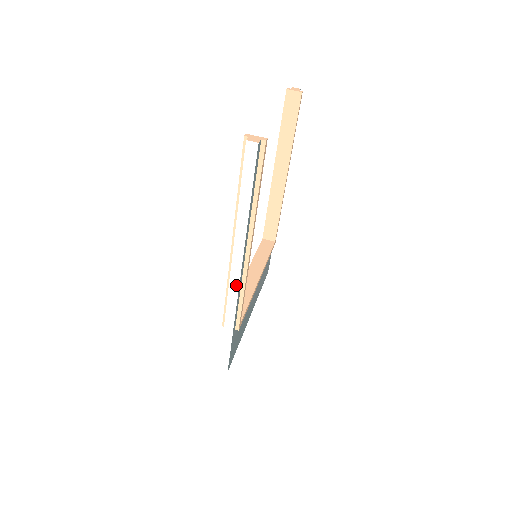
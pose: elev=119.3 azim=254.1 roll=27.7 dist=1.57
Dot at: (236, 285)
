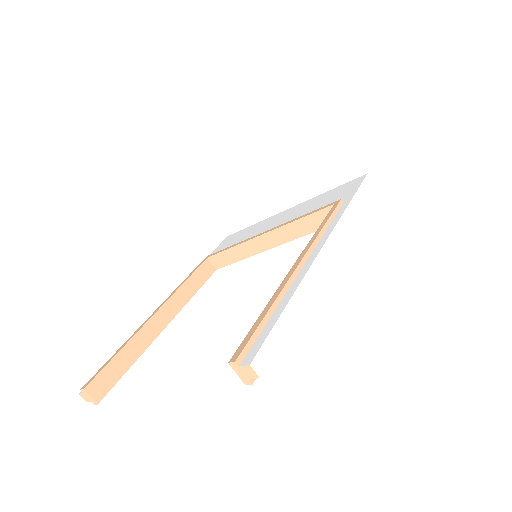
Dot at: occluded
